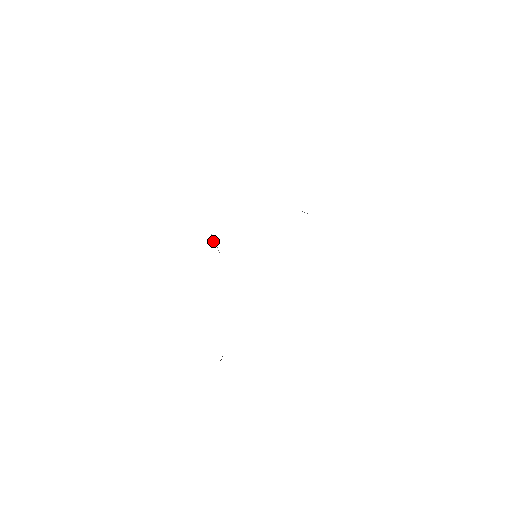
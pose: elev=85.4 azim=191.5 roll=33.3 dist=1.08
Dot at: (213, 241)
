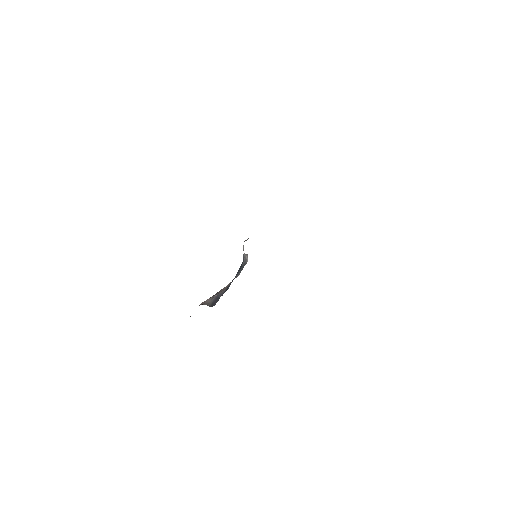
Dot at: (245, 254)
